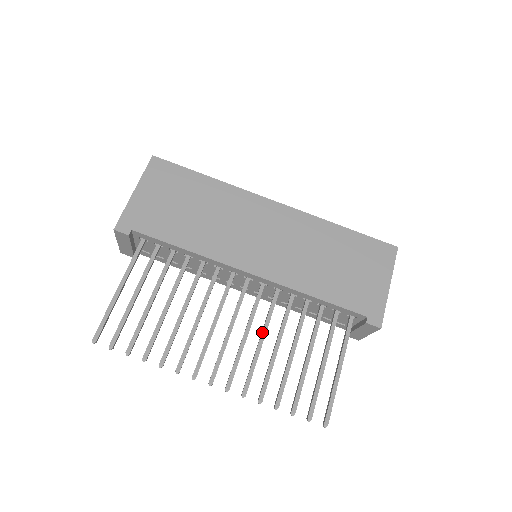
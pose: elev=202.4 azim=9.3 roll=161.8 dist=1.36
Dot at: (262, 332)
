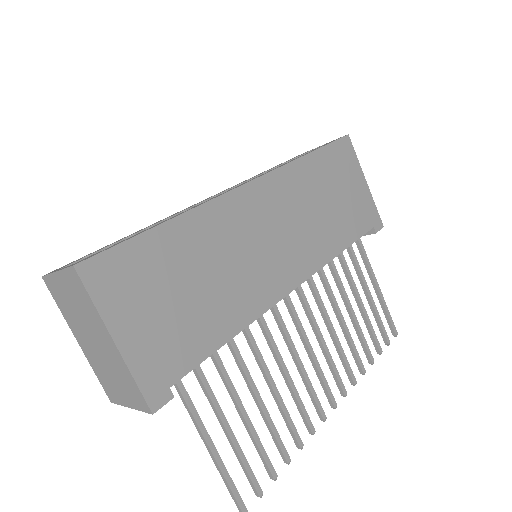
Dot at: (329, 324)
